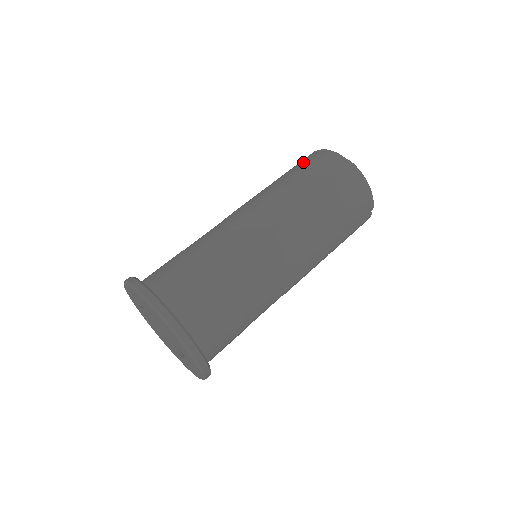
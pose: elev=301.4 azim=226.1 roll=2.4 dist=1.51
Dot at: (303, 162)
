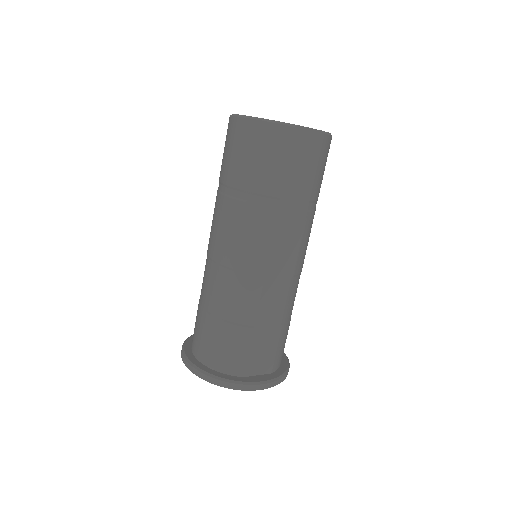
Dot at: (268, 156)
